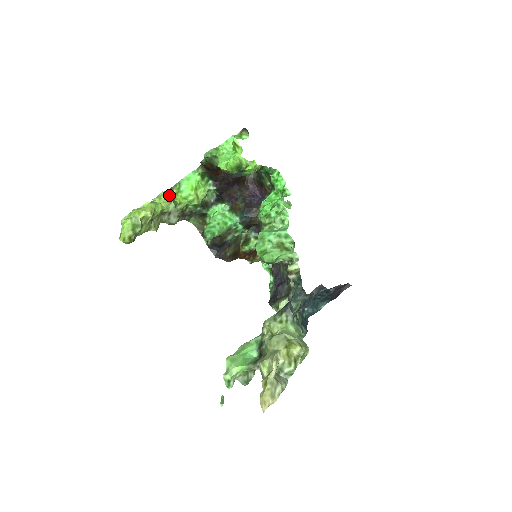
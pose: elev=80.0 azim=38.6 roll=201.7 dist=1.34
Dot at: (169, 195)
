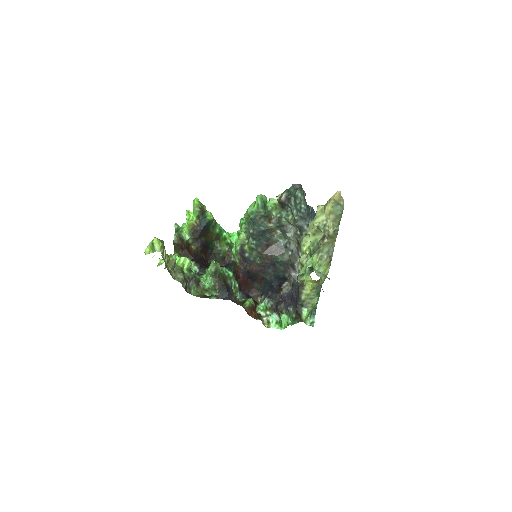
Dot at: (165, 267)
